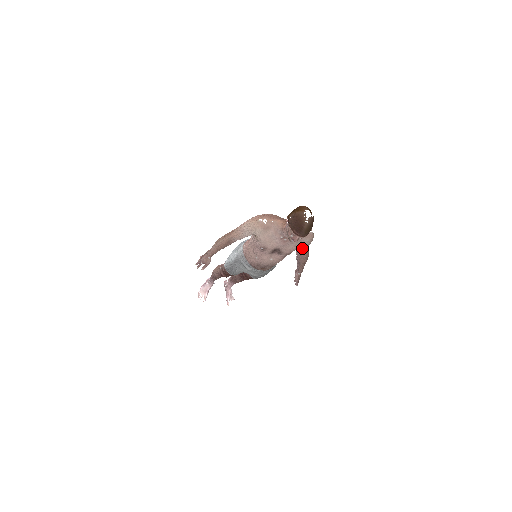
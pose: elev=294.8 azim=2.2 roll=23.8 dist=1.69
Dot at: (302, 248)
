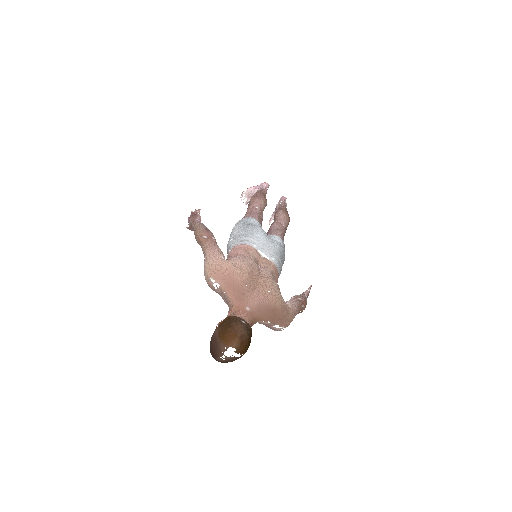
Dot at: occluded
